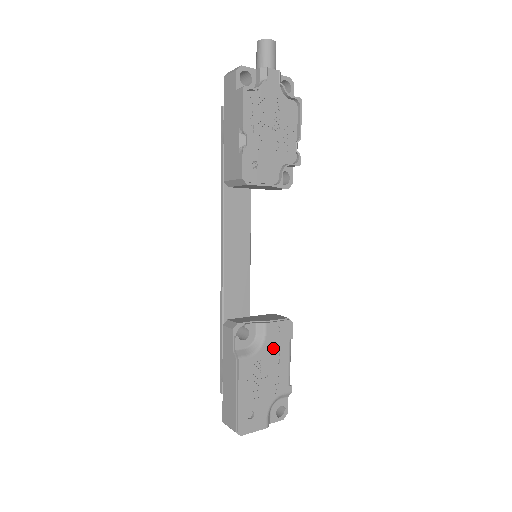
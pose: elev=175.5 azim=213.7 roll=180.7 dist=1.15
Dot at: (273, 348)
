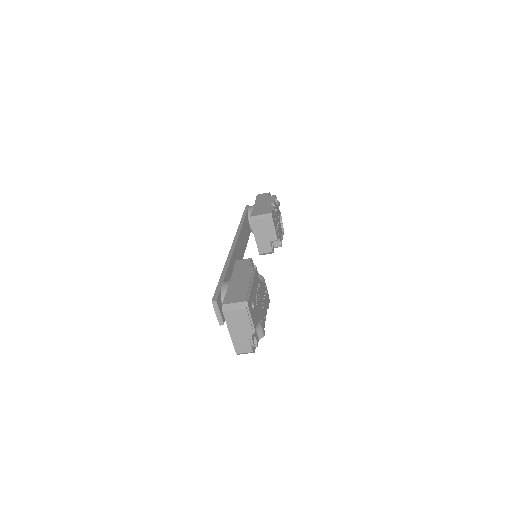
Dot at: (264, 295)
